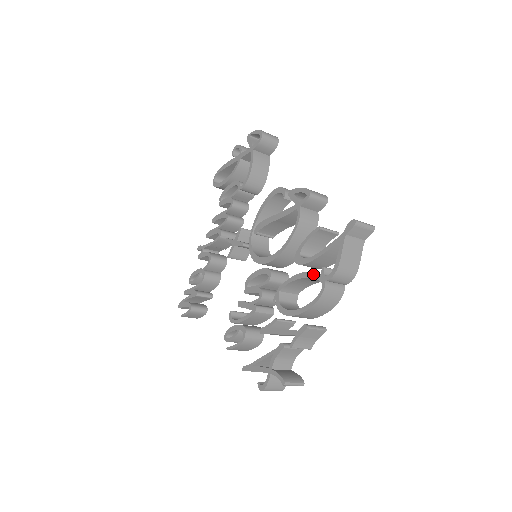
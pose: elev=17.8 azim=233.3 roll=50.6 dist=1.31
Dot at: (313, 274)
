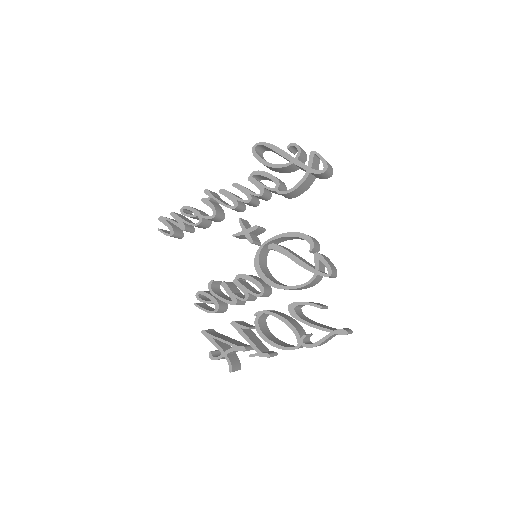
Dot at: (296, 331)
